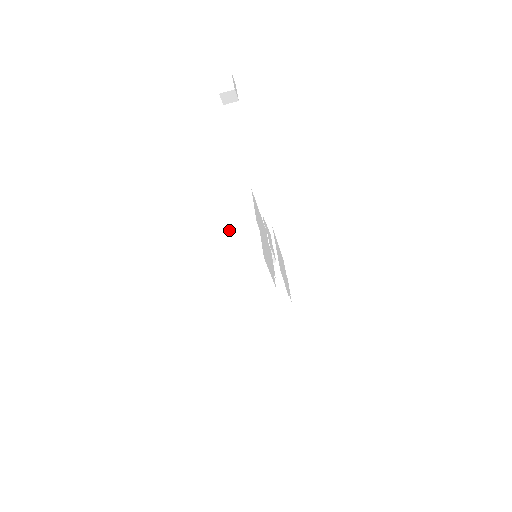
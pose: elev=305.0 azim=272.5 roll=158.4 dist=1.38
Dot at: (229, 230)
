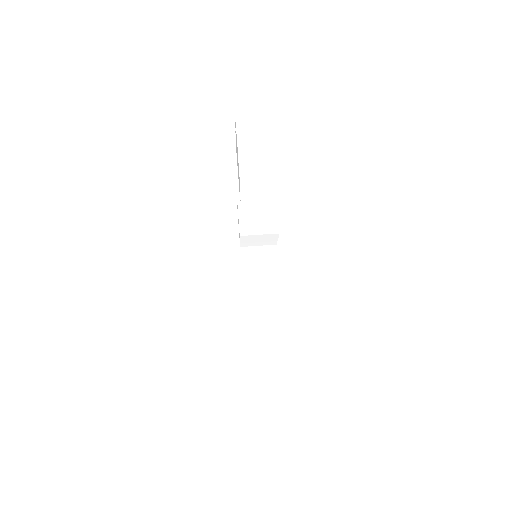
Dot at: occluded
